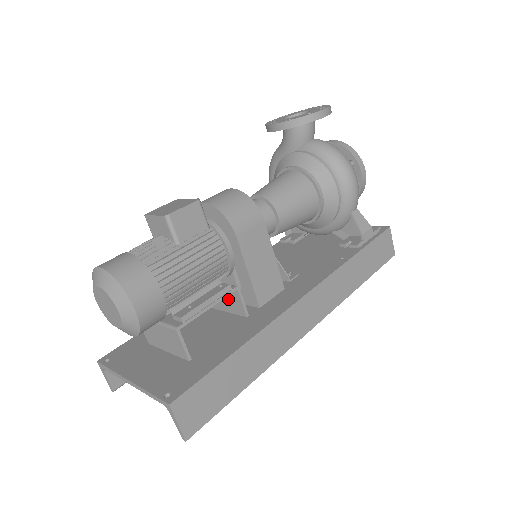
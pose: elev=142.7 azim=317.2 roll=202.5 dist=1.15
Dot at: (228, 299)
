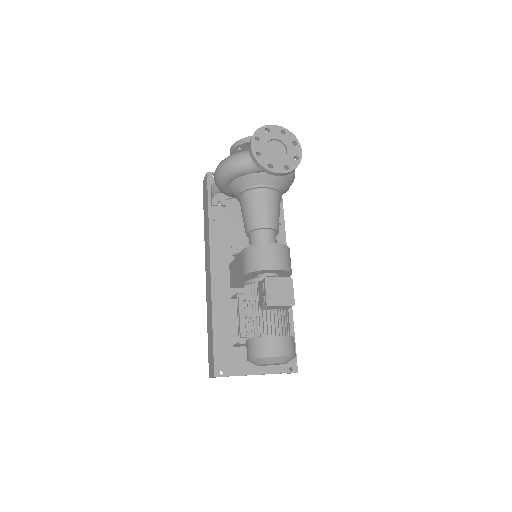
Dot at: occluded
